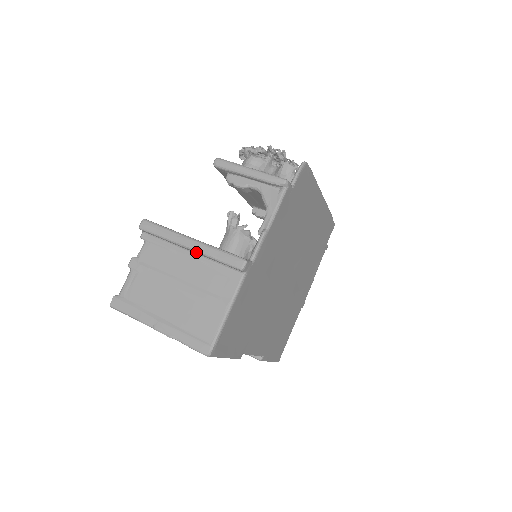
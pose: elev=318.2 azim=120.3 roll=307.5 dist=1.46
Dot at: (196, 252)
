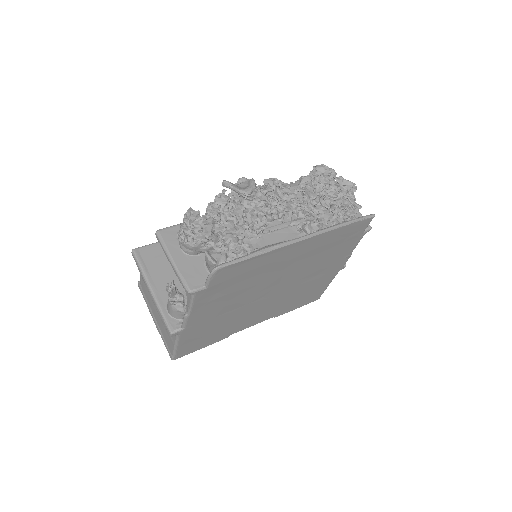
Dot at: occluded
